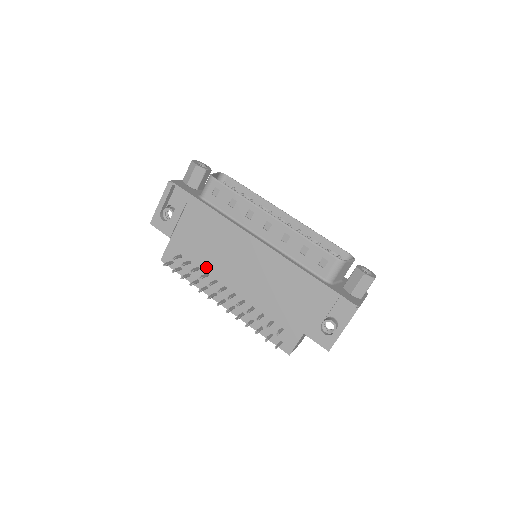
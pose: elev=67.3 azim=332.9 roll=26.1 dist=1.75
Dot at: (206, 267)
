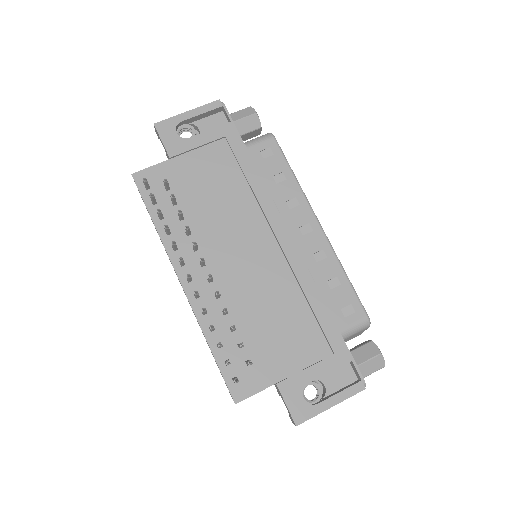
Dot at: (194, 223)
